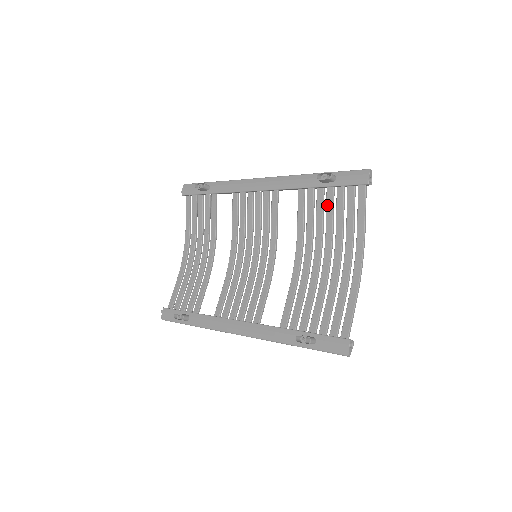
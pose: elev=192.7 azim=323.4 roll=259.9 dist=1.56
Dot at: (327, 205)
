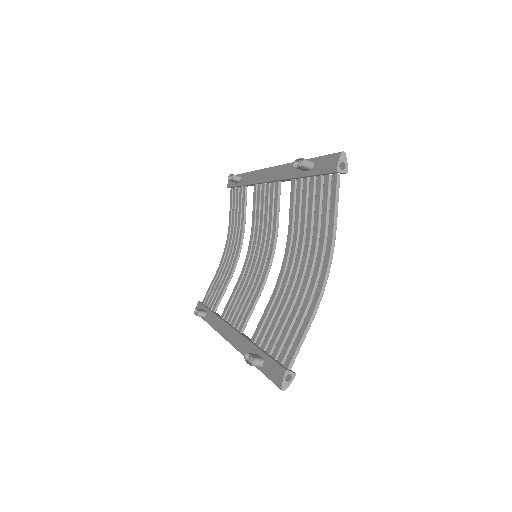
Dot at: (309, 199)
